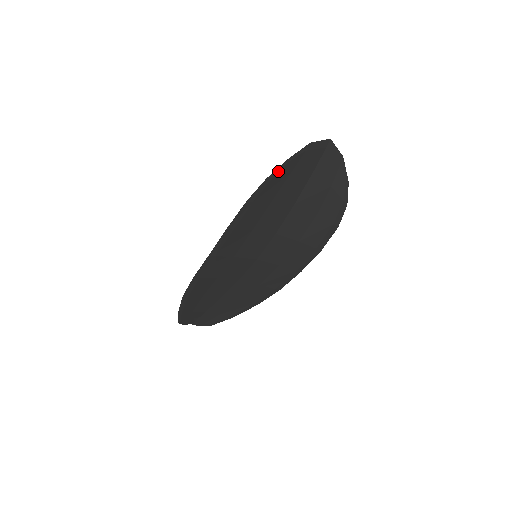
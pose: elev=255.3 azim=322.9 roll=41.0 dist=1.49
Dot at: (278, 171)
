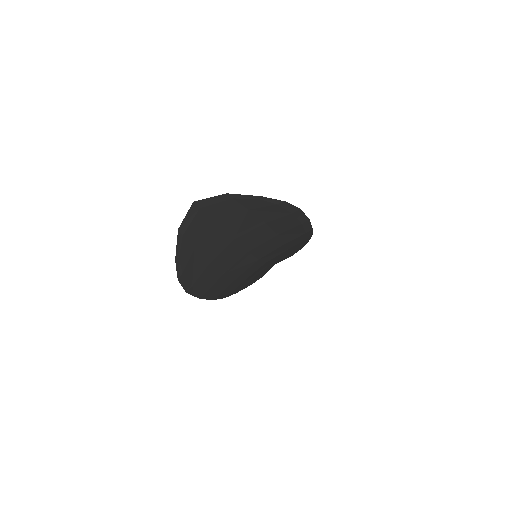
Dot at: (180, 268)
